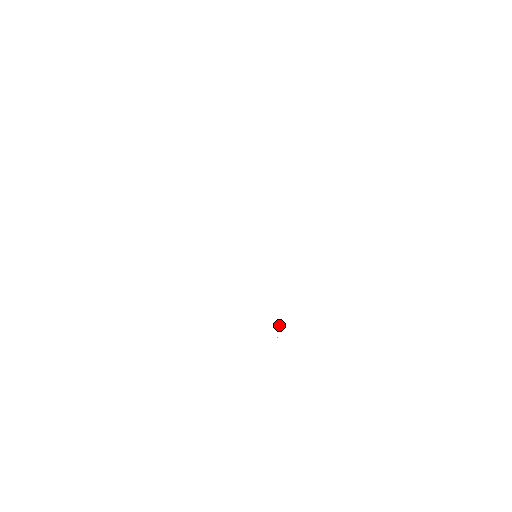
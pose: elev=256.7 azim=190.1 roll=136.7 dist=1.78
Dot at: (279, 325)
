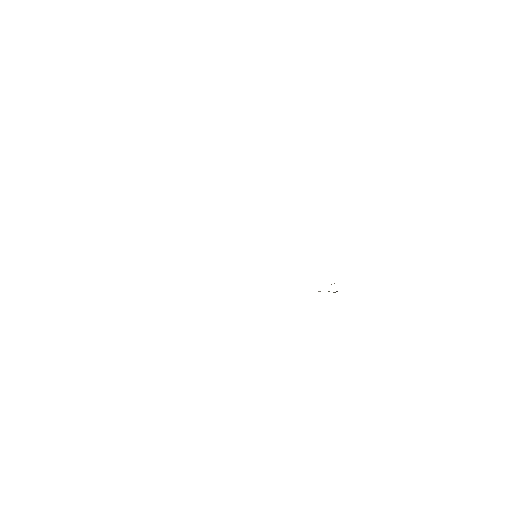
Dot at: occluded
